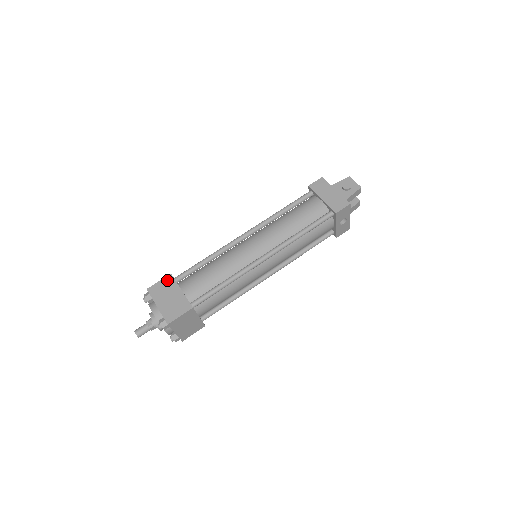
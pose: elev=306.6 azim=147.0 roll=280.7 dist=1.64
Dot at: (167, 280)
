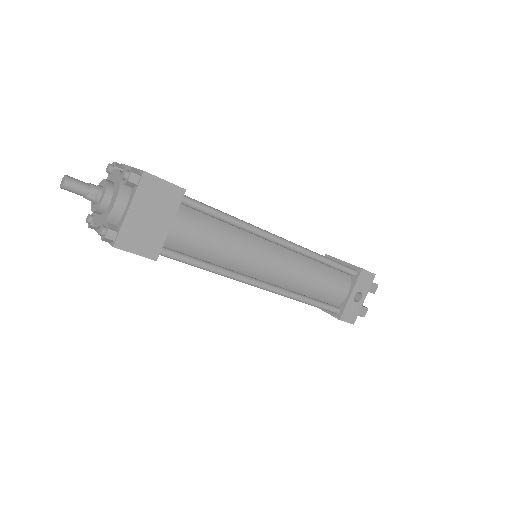
Dot at: occluded
